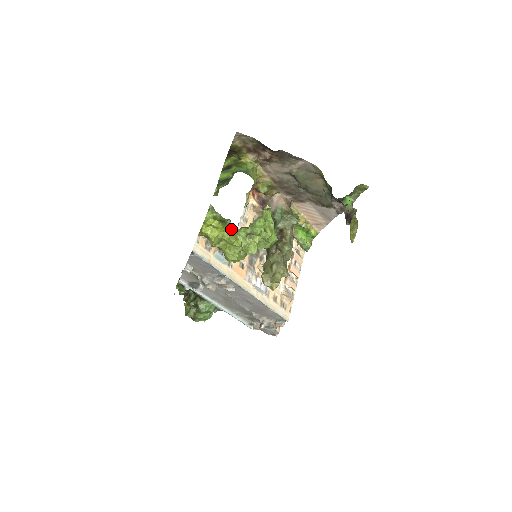
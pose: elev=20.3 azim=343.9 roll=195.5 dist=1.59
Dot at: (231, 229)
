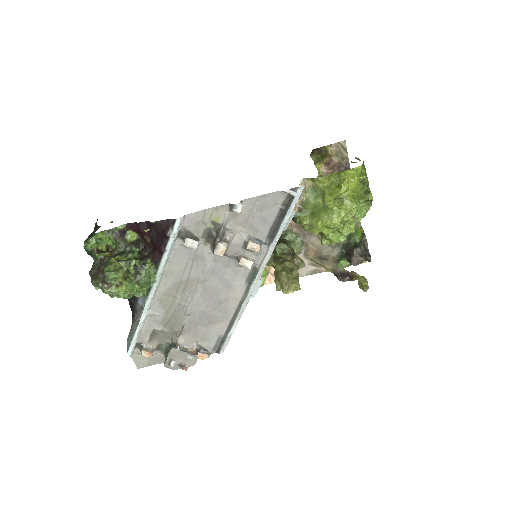
Dot at: (352, 196)
